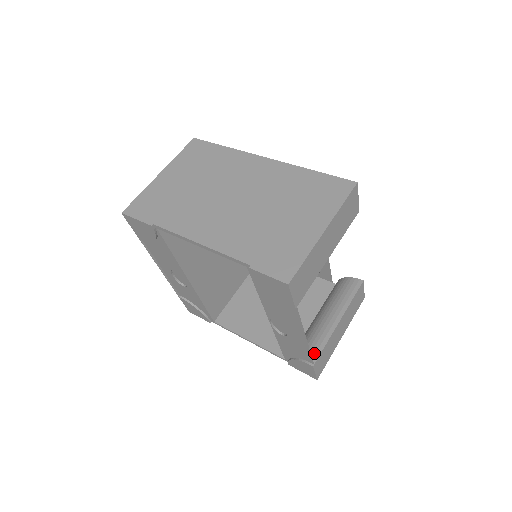
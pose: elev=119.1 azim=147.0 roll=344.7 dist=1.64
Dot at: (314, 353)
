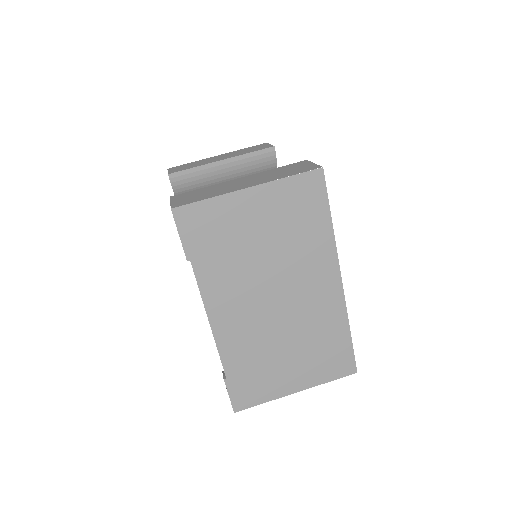
Dot at: occluded
